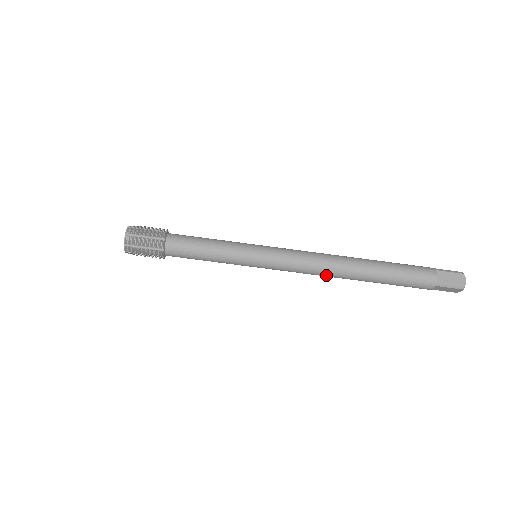
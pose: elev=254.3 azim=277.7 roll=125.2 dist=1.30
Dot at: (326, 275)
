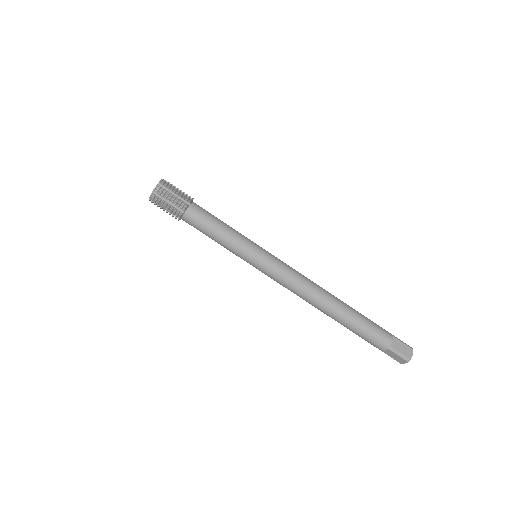
Dot at: (306, 299)
